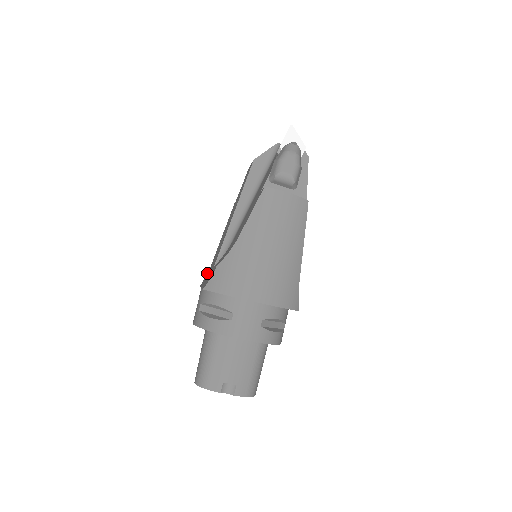
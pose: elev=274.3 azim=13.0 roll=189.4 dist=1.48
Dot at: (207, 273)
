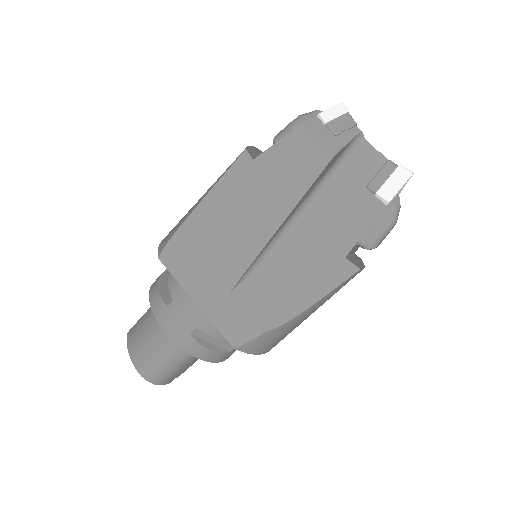
Dot at: (173, 242)
